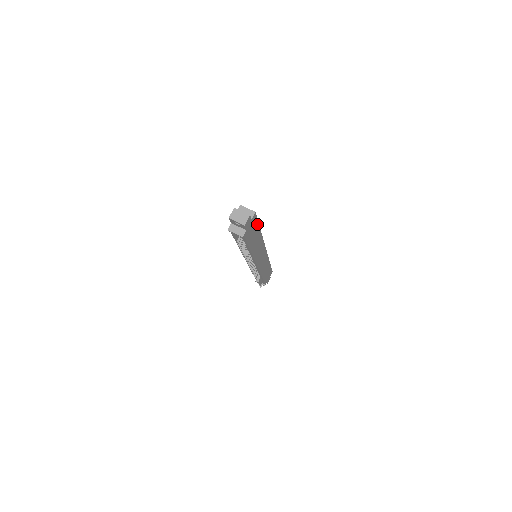
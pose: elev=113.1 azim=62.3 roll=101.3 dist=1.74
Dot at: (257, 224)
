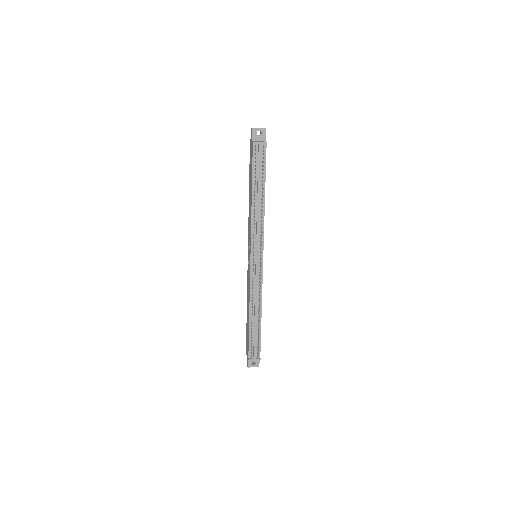
Dot at: occluded
